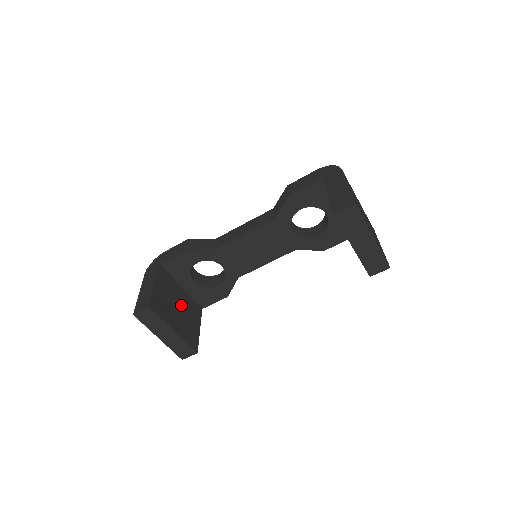
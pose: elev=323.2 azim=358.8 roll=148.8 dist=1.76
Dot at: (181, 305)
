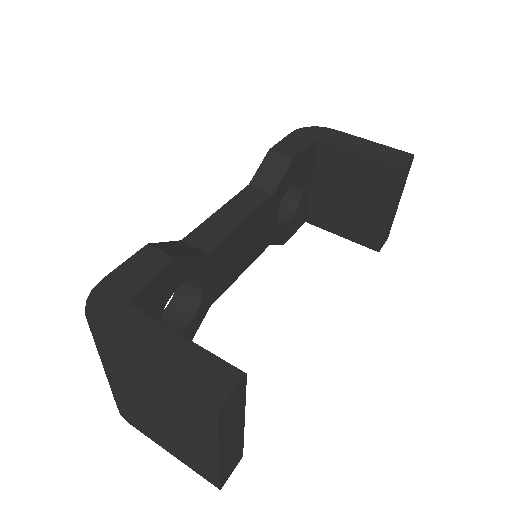
Dot at: occluded
